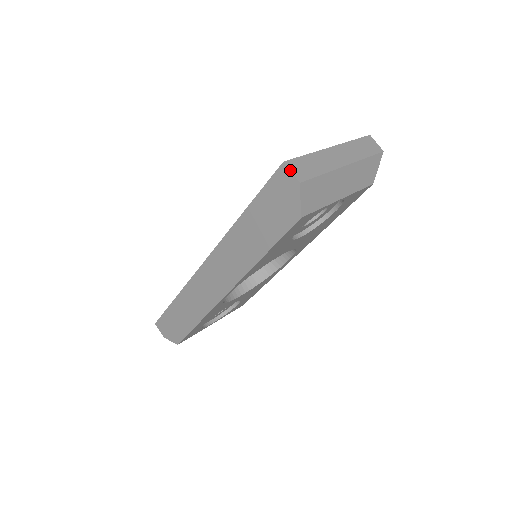
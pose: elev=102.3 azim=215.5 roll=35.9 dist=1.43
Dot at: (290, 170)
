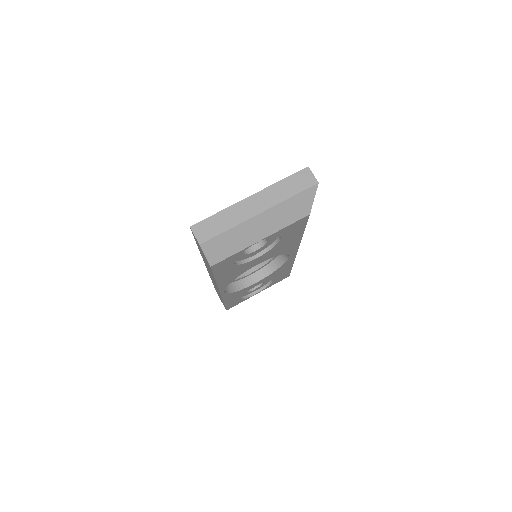
Dot at: (194, 234)
